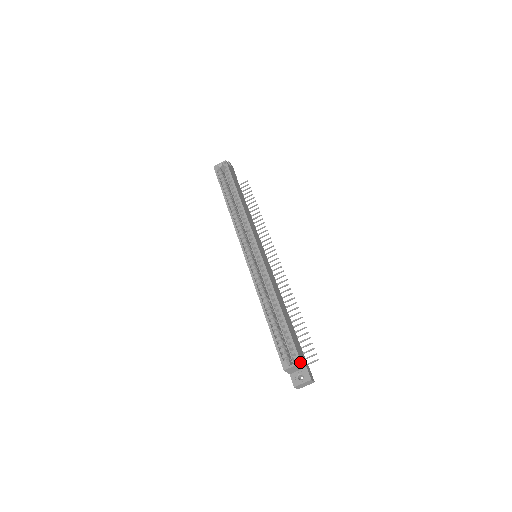
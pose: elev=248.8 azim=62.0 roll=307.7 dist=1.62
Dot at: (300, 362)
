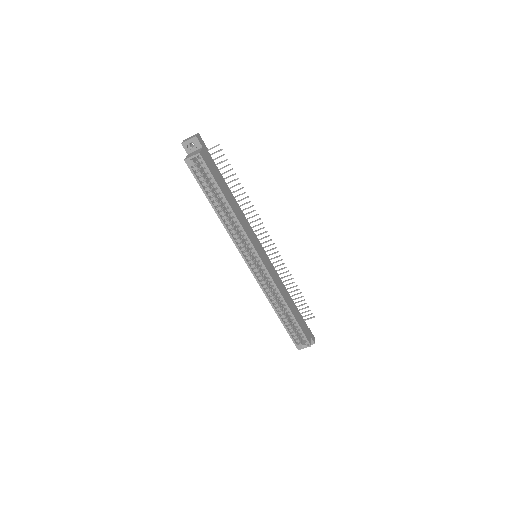
Dot at: (310, 346)
